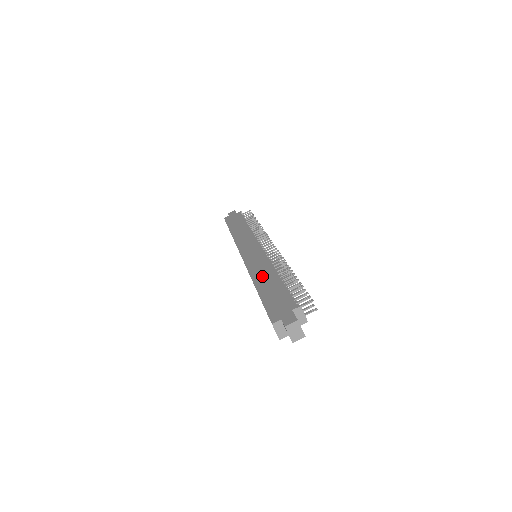
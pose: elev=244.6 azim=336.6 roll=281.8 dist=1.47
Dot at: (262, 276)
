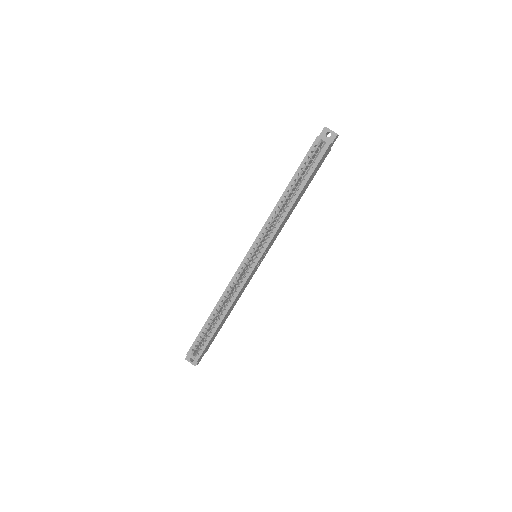
Dot at: occluded
